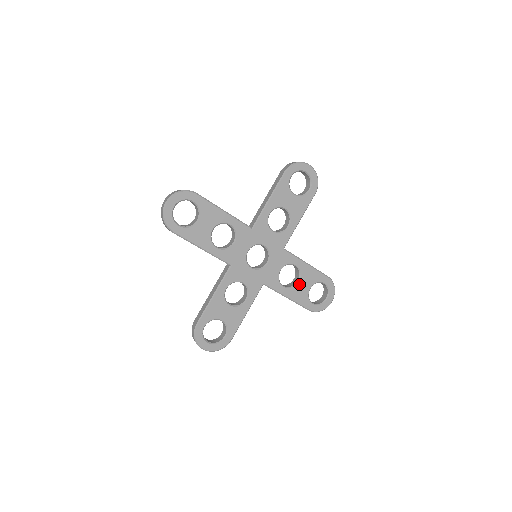
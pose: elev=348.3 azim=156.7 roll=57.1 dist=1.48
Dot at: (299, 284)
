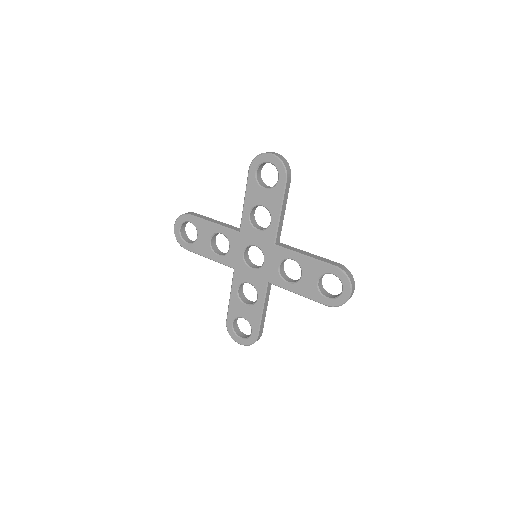
Dot at: (303, 278)
